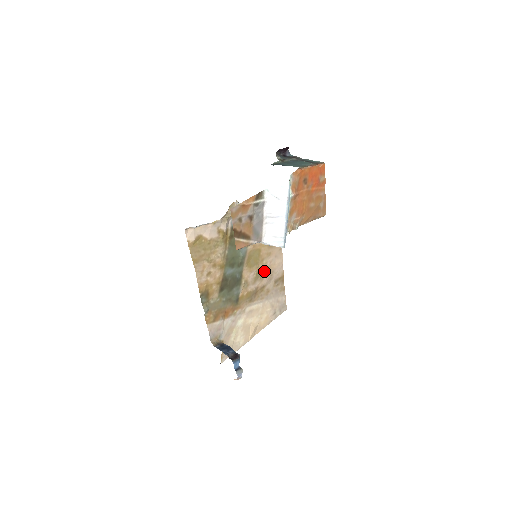
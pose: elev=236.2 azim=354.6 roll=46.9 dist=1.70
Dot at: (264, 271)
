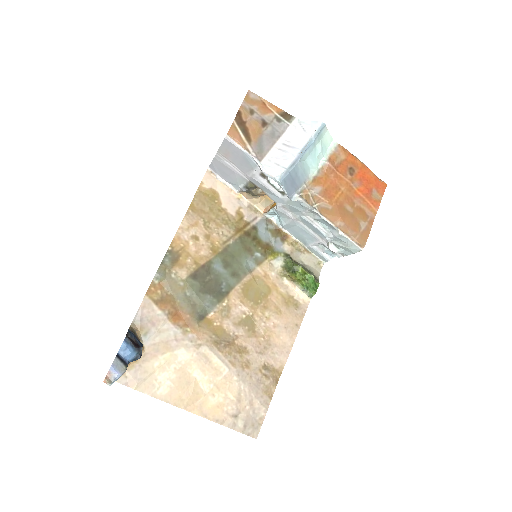
Dot at: (259, 328)
